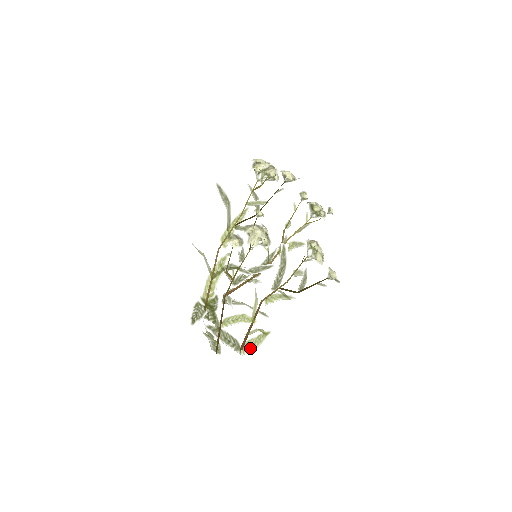
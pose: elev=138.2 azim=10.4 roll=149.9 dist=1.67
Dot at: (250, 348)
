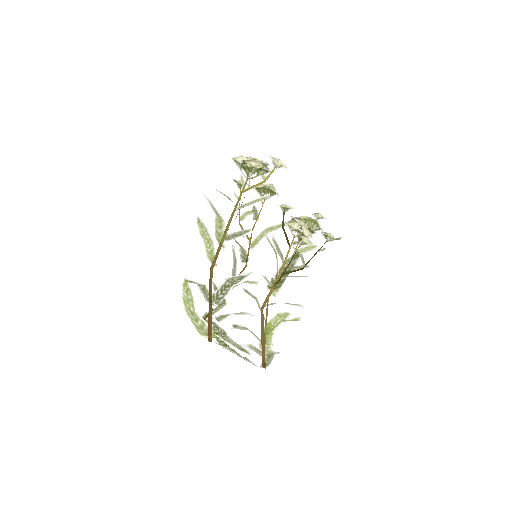
Dot at: (268, 346)
